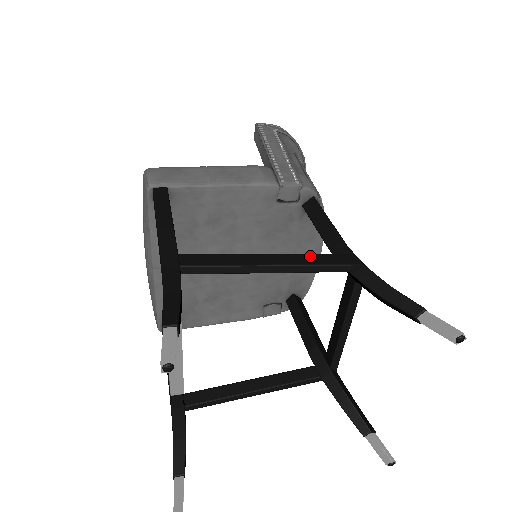
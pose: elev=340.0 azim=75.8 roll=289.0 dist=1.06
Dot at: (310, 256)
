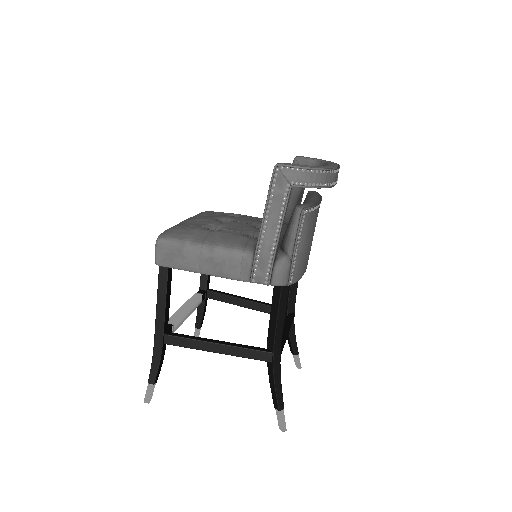
Dot at: (242, 350)
